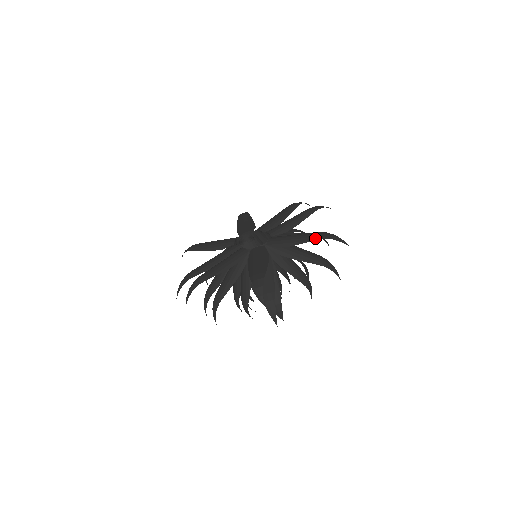
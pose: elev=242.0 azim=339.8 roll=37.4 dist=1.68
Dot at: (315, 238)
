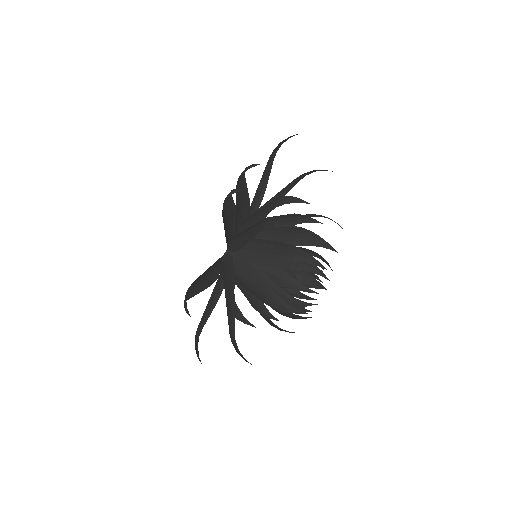
Dot at: occluded
